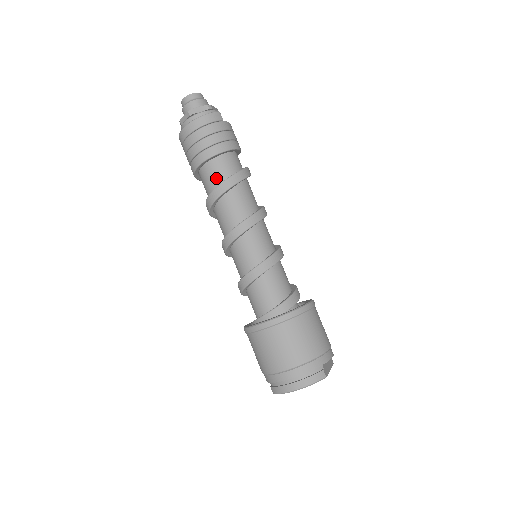
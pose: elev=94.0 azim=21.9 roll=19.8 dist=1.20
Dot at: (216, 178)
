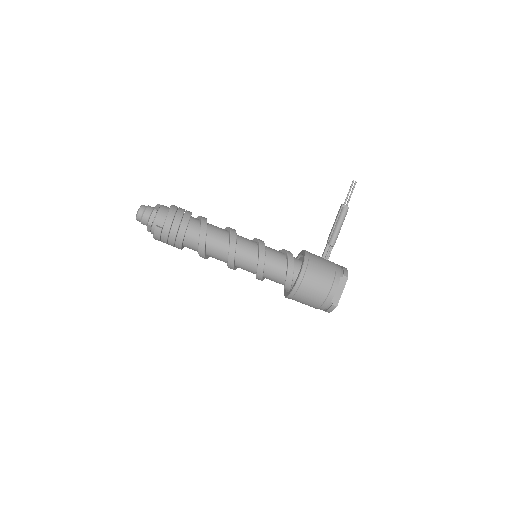
Dot at: occluded
